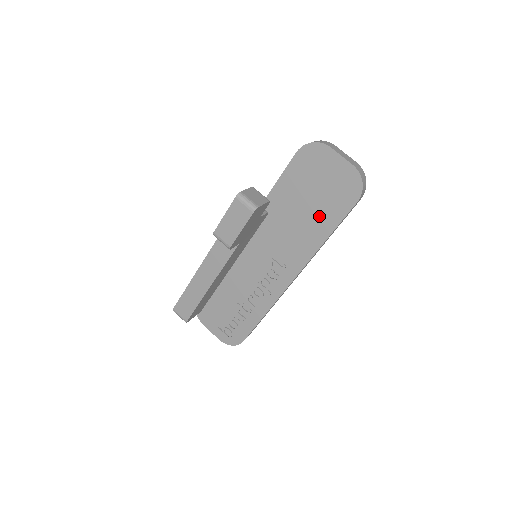
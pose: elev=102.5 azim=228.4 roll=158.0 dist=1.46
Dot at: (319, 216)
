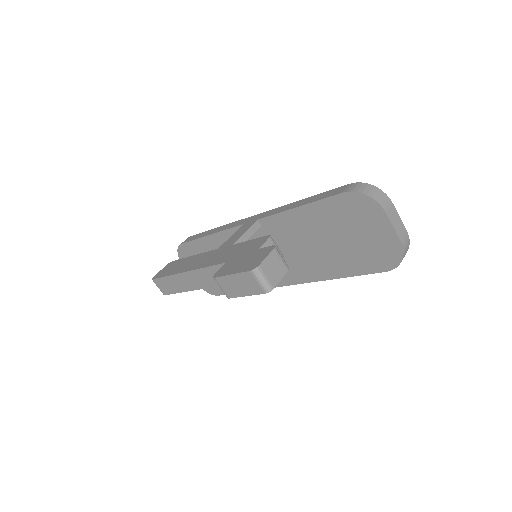
Dot at: (339, 258)
